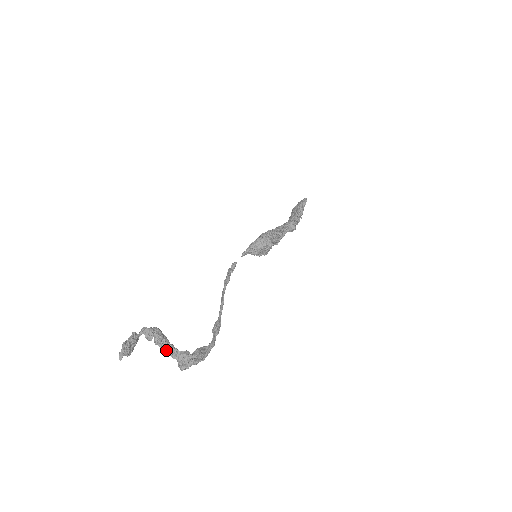
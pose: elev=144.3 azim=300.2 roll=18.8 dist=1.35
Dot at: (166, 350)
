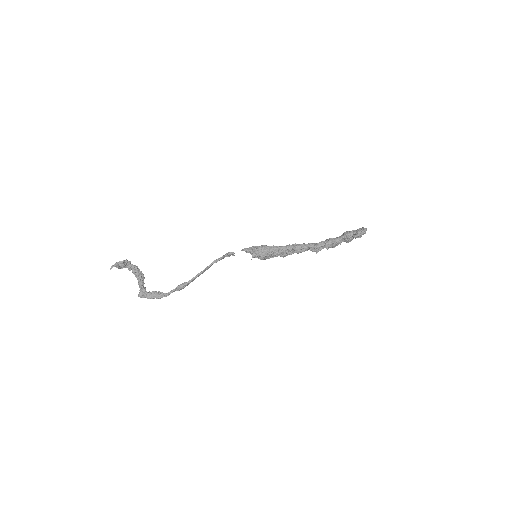
Dot at: (138, 280)
